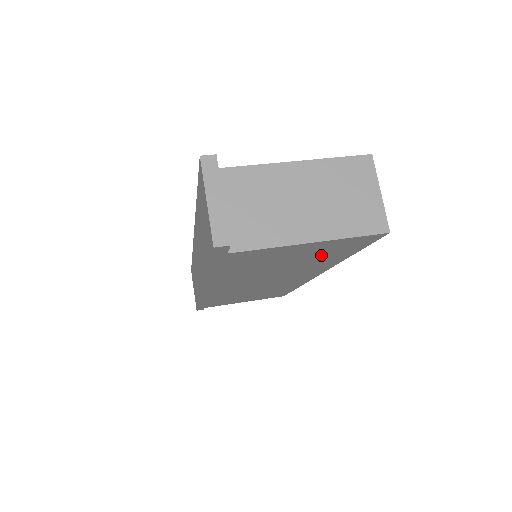
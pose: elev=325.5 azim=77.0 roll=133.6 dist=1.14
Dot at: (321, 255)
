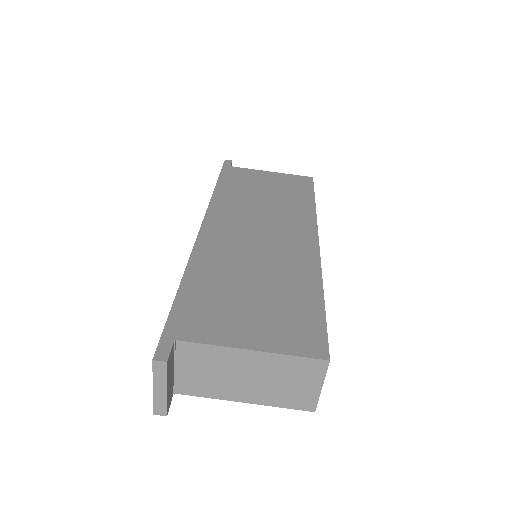
Dot at: occluded
